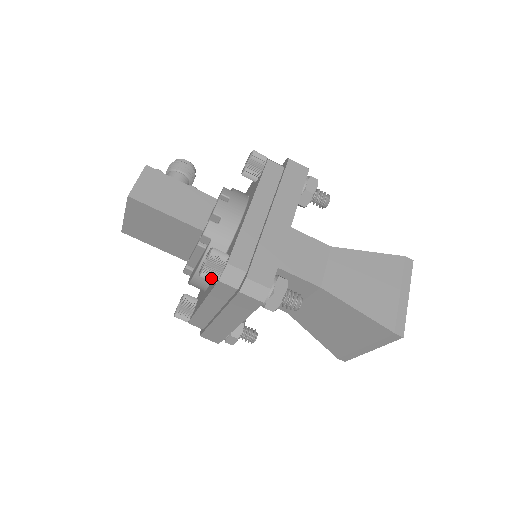
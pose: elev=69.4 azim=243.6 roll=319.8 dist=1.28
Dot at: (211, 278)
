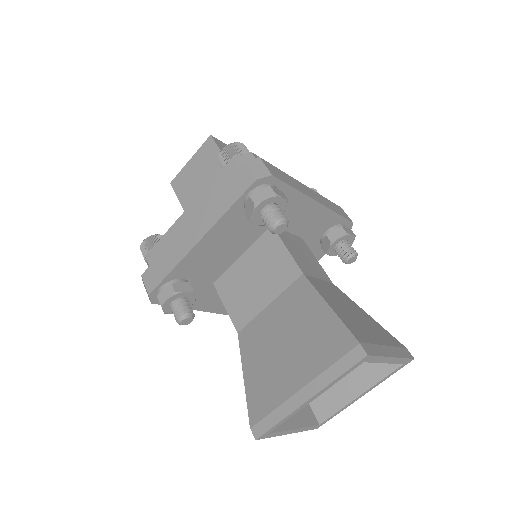
Dot at: (228, 154)
